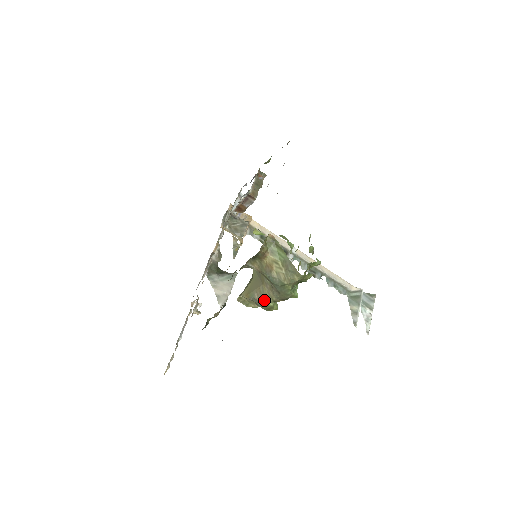
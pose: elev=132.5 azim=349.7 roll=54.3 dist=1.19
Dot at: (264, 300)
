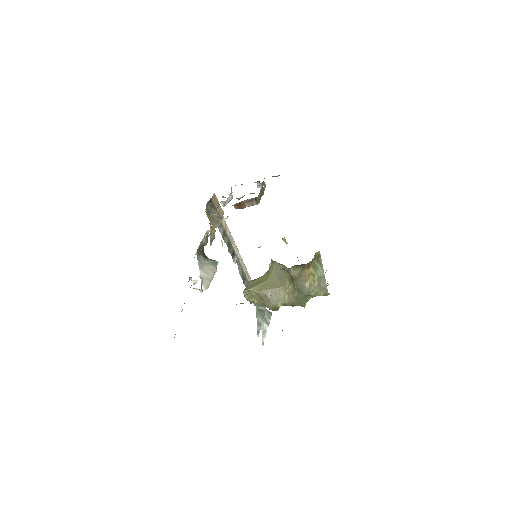
Dot at: (276, 300)
